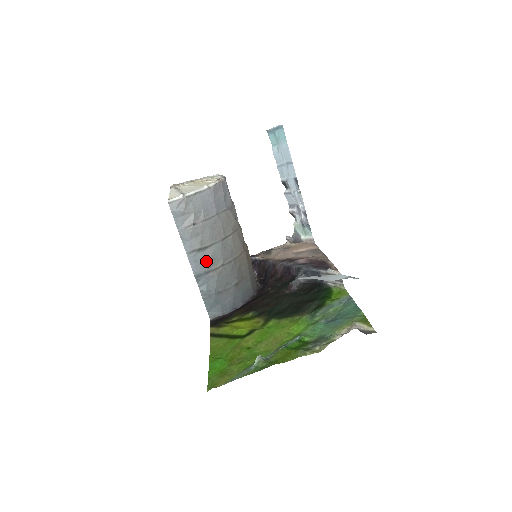
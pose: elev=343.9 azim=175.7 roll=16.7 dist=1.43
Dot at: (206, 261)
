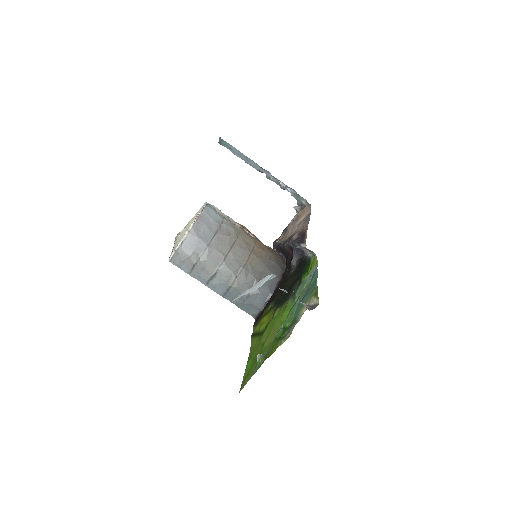
Dot at: (222, 282)
